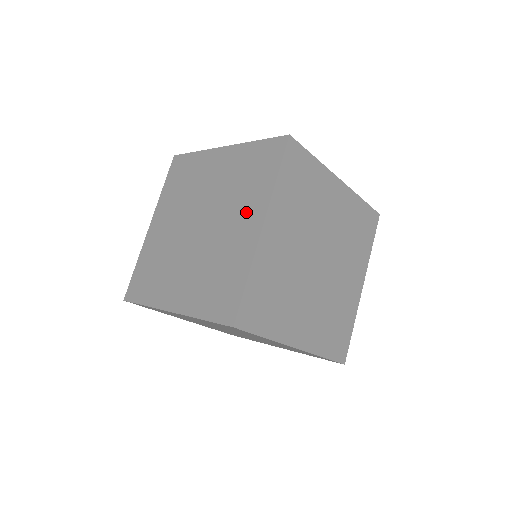
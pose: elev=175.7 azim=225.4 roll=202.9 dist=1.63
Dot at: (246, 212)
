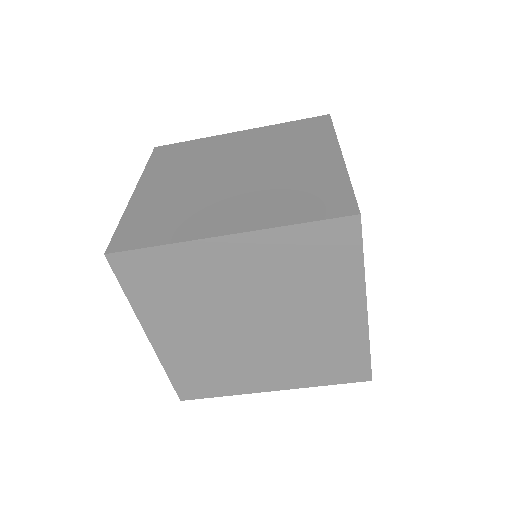
Dot at: (248, 211)
